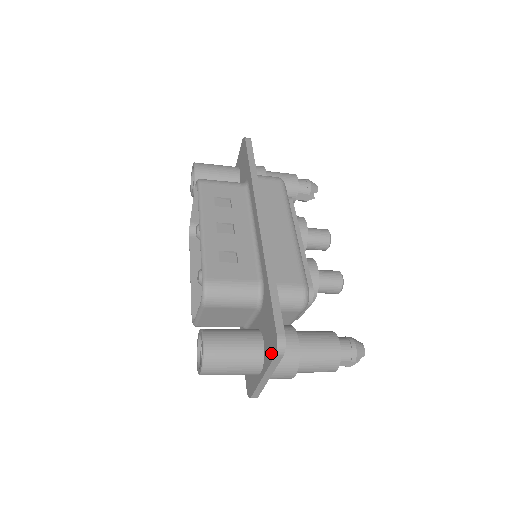
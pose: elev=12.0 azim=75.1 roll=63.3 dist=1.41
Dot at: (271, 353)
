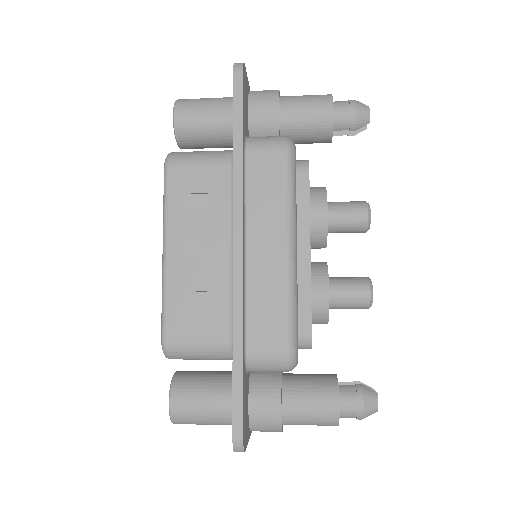
Dot at: occluded
